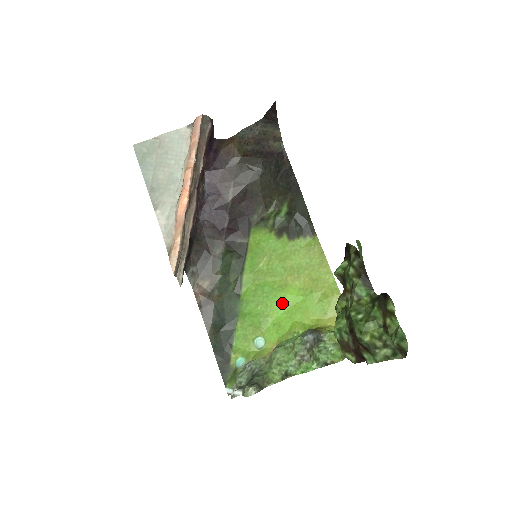
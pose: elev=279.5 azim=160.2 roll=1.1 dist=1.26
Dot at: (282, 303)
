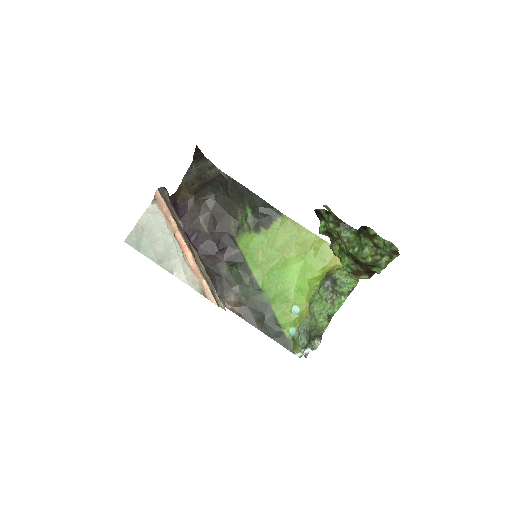
Dot at: (292, 274)
